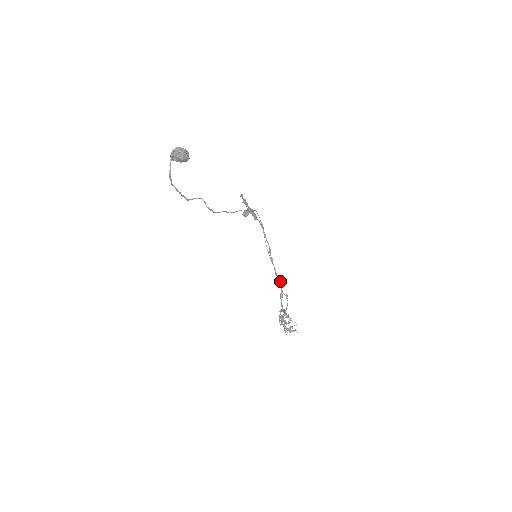
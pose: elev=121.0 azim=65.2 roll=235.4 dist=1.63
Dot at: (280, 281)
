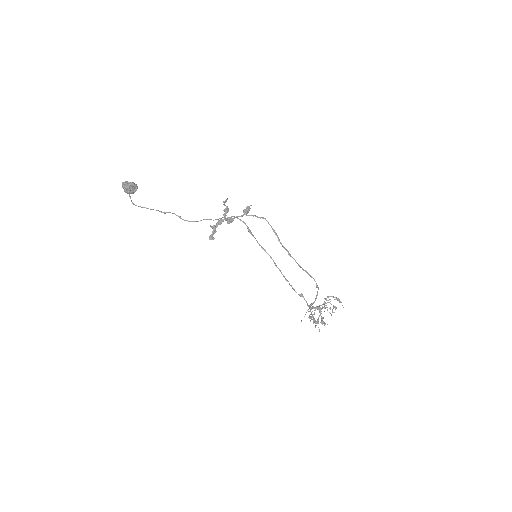
Dot at: (288, 281)
